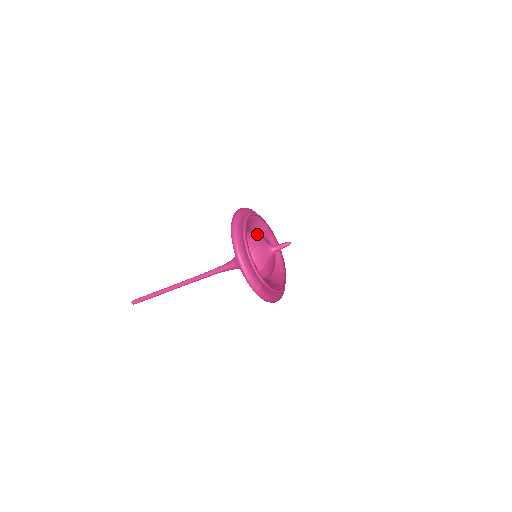
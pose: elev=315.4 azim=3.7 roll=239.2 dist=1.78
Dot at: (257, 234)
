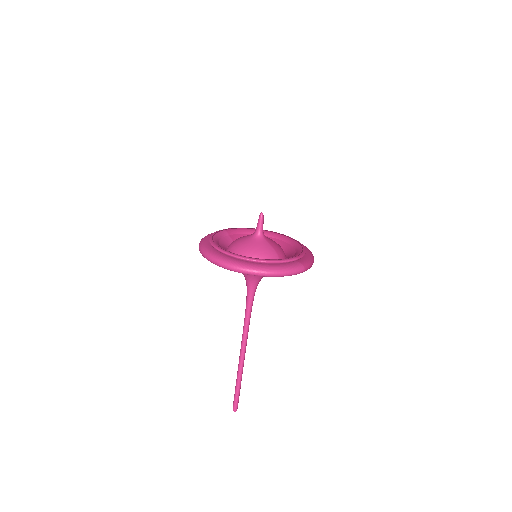
Dot at: (235, 244)
